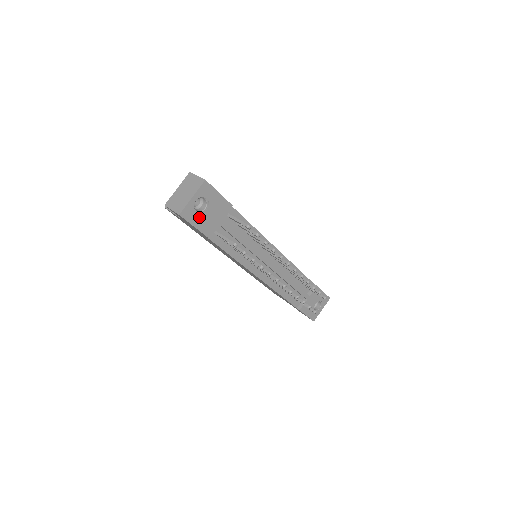
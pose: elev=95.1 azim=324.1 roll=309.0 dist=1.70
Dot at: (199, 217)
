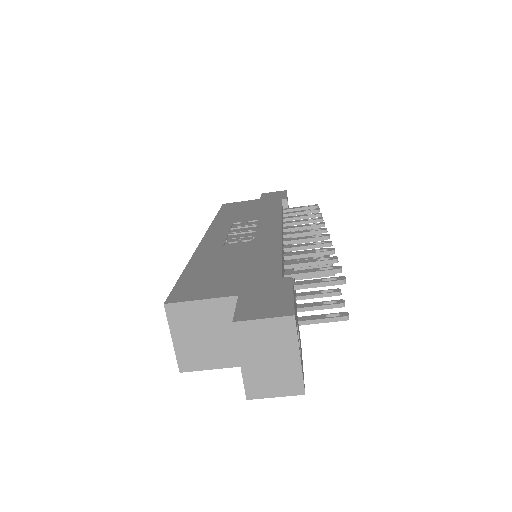
Dot at: (300, 352)
